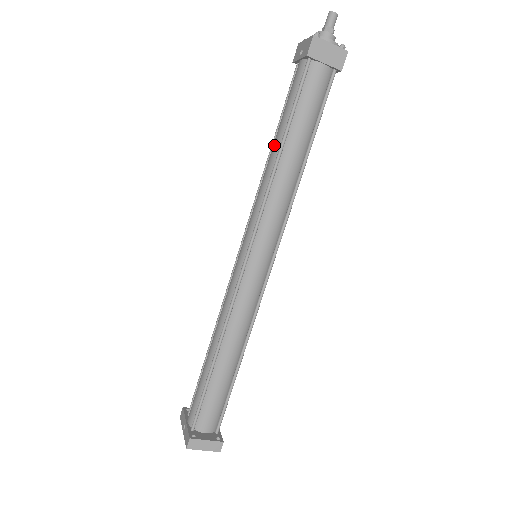
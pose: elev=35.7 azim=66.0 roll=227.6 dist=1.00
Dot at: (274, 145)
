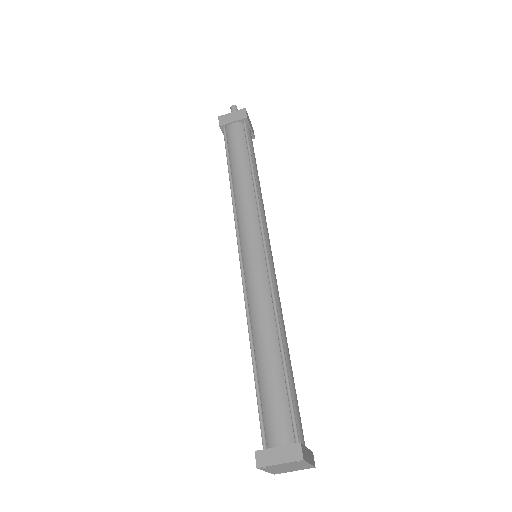
Dot at: occluded
